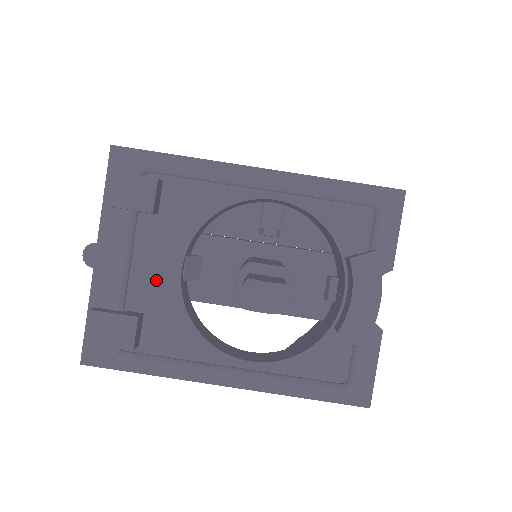
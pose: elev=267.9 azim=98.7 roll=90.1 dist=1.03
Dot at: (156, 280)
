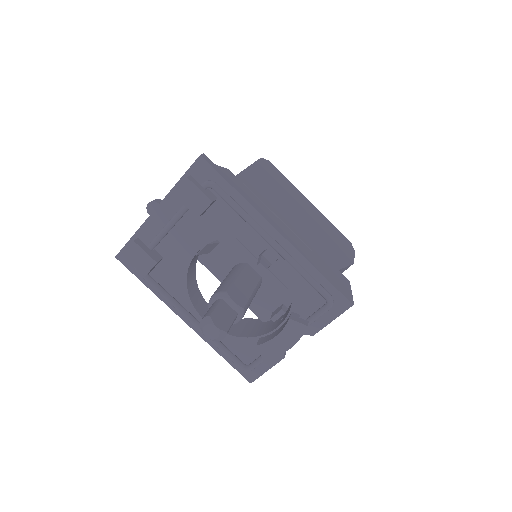
Dot at: (180, 247)
